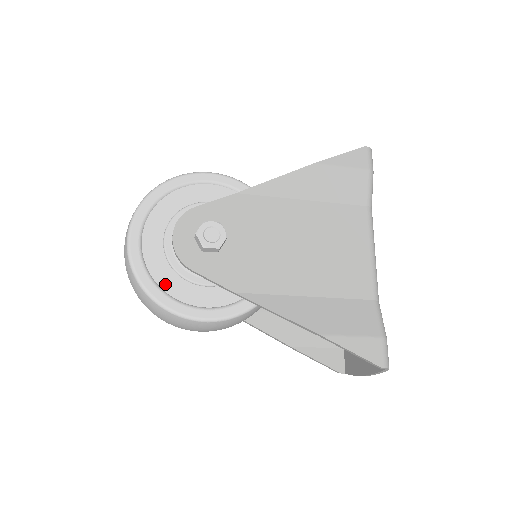
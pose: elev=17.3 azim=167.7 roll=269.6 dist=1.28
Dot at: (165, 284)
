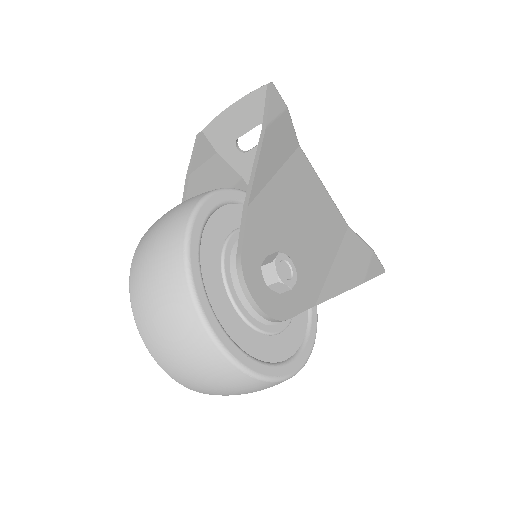
Dot at: (274, 355)
